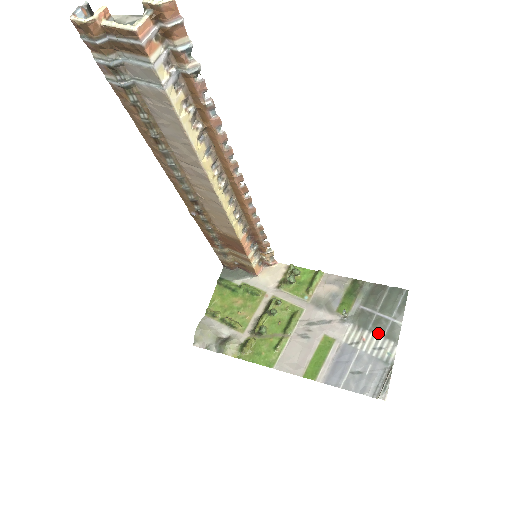
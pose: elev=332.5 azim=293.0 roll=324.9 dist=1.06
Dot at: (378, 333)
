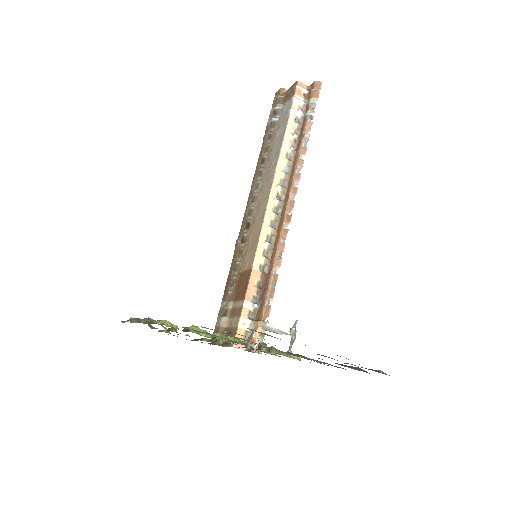
Dot at: (318, 354)
